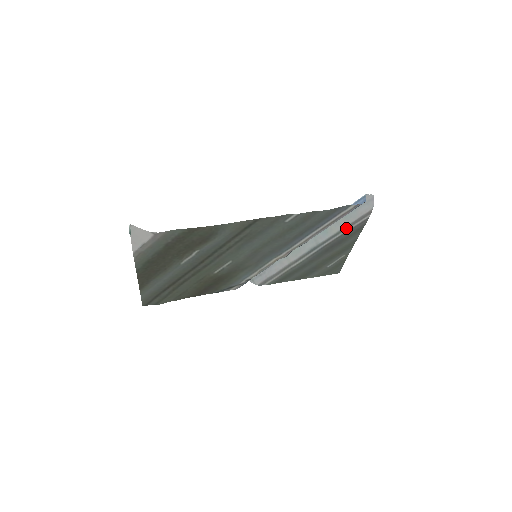
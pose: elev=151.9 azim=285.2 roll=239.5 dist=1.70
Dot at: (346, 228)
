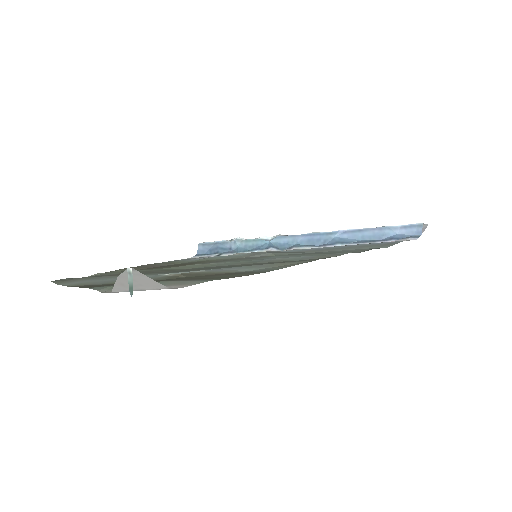
Dot at: occluded
